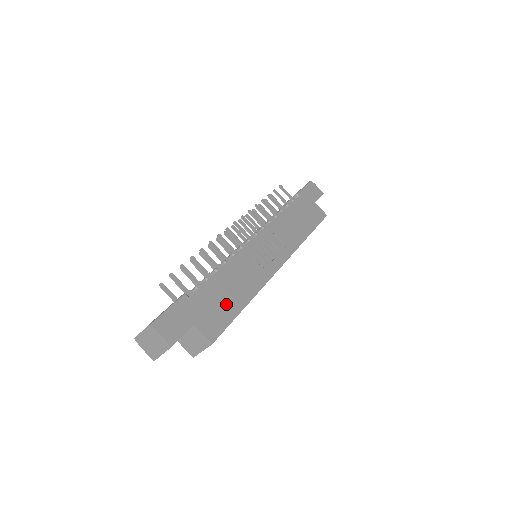
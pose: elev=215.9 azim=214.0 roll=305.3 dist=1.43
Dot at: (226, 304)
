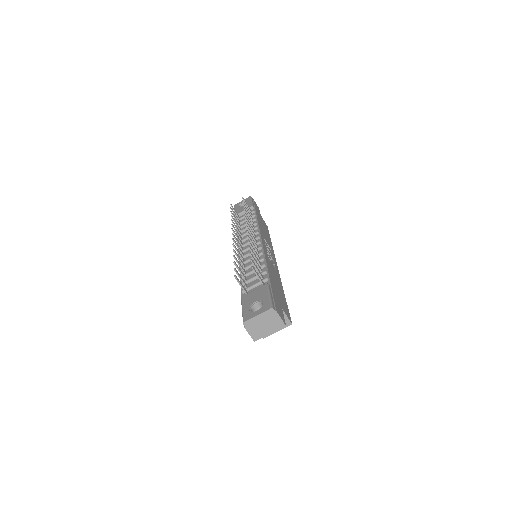
Dot at: (281, 293)
